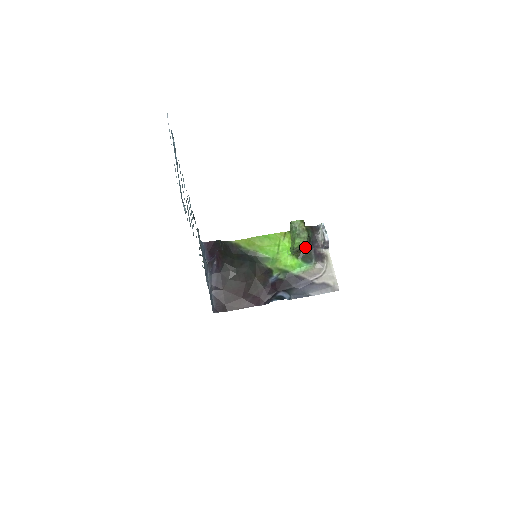
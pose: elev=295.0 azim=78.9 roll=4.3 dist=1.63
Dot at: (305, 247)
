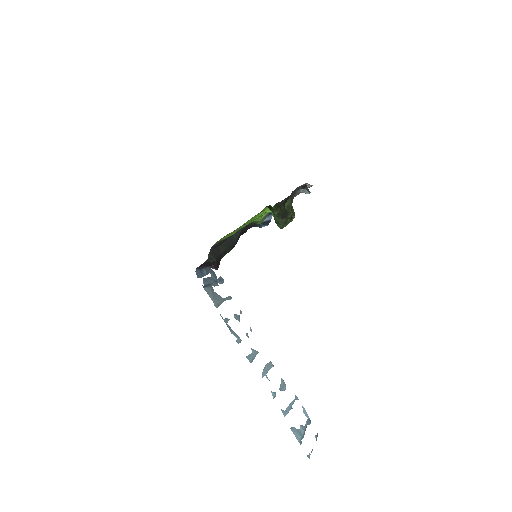
Dot at: occluded
